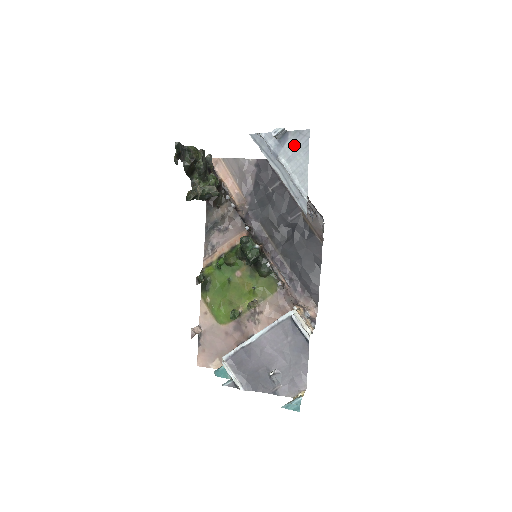
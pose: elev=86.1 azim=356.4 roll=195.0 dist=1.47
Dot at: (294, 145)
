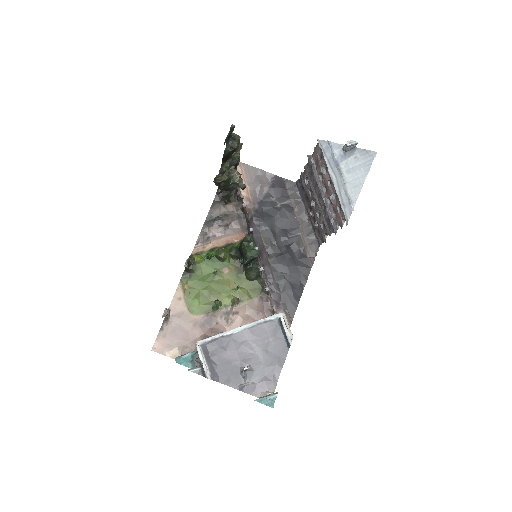
Dot at: (358, 160)
